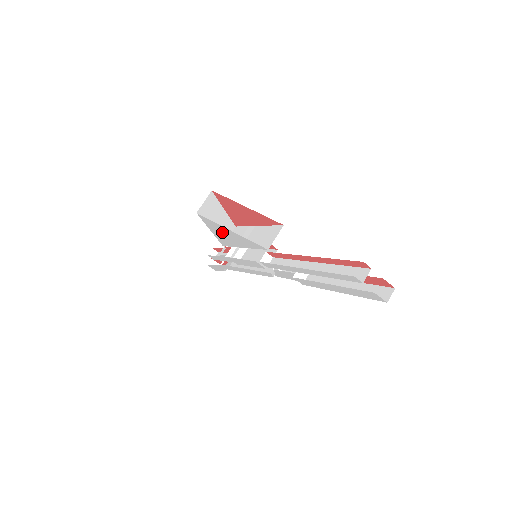
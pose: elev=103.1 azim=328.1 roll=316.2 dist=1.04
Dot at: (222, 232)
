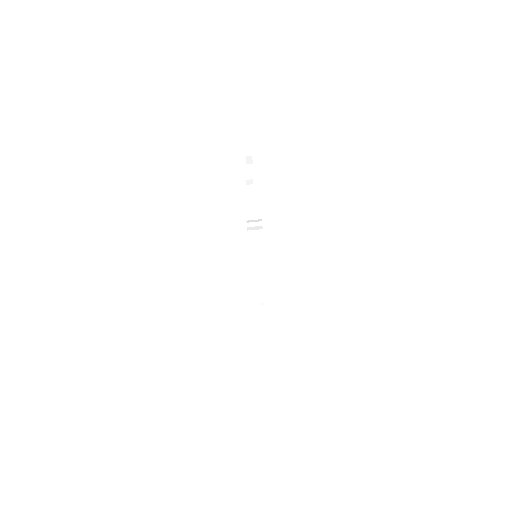
Dot at: occluded
